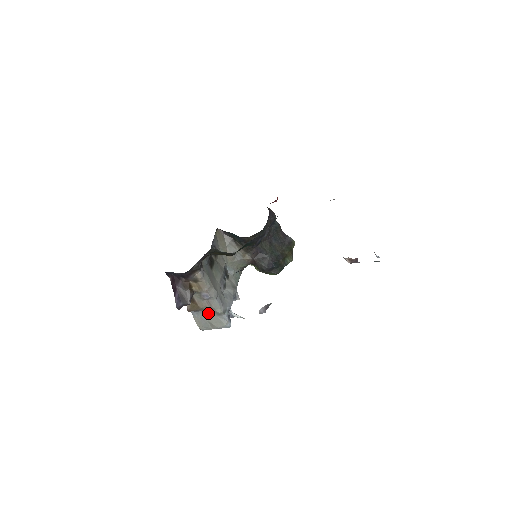
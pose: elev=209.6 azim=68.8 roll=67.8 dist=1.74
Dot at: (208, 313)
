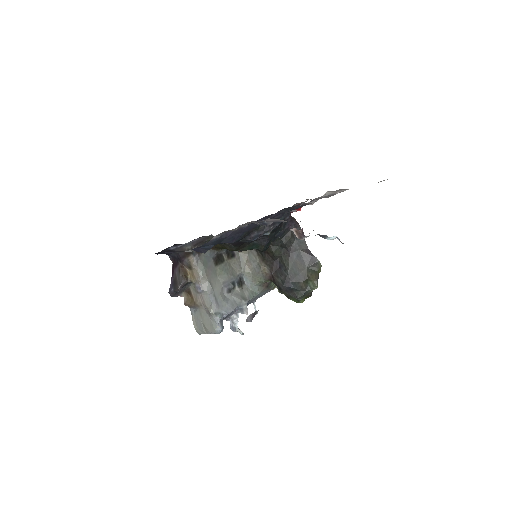
Dot at: (202, 312)
